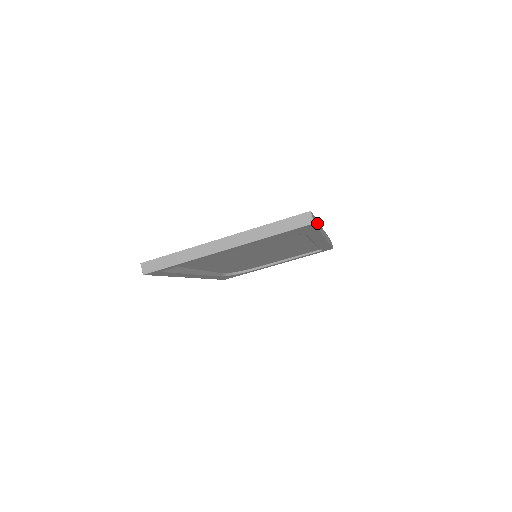
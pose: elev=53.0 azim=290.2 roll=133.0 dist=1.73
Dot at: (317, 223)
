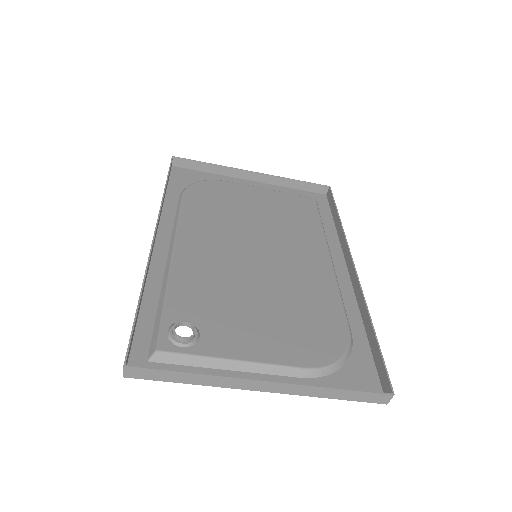
Dot at: (375, 342)
